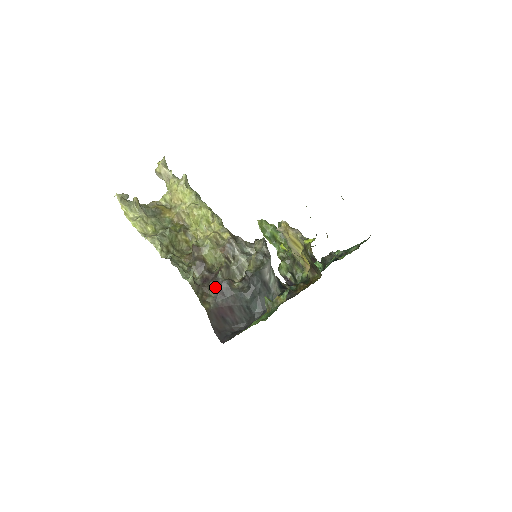
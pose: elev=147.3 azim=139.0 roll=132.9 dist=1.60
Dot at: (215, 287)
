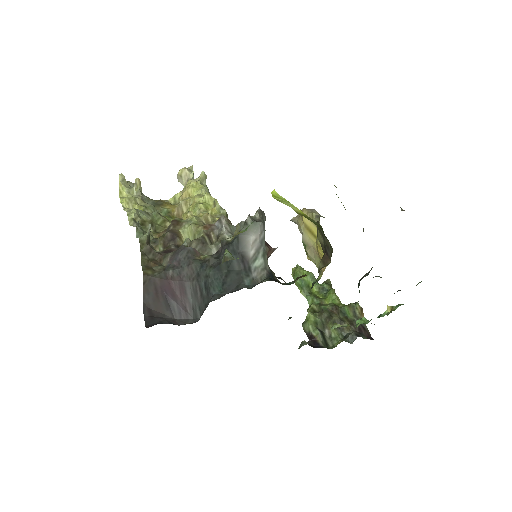
Dot at: (172, 255)
